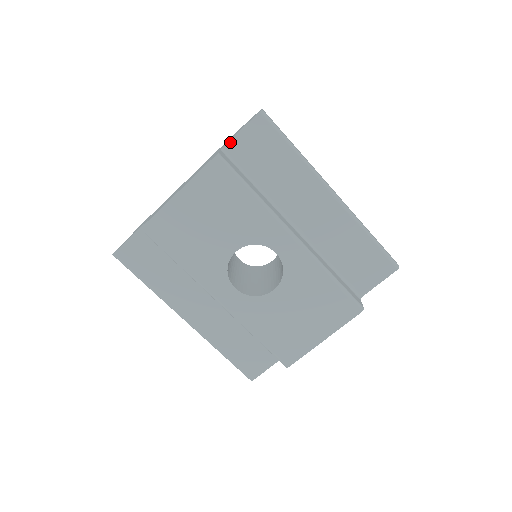
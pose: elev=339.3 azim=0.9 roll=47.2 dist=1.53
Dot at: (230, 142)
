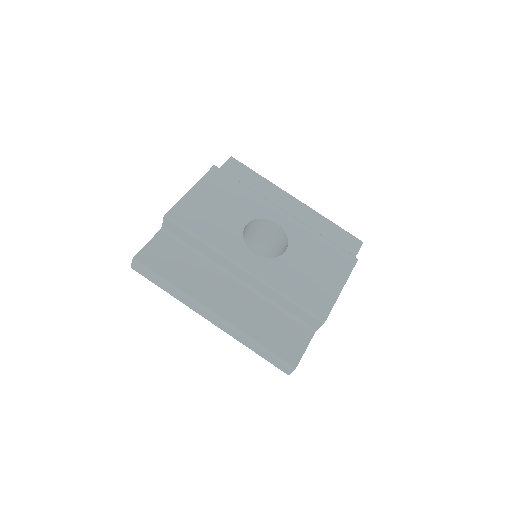
Dot at: occluded
